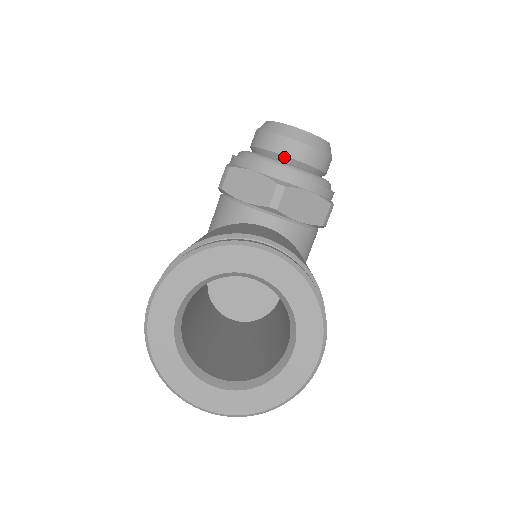
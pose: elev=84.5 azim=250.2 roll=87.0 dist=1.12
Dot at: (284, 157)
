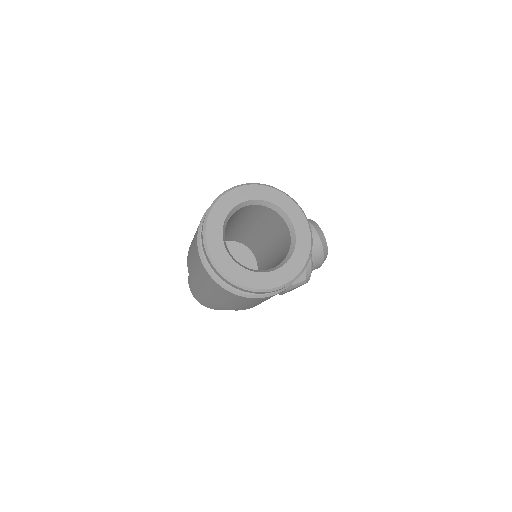
Dot at: occluded
